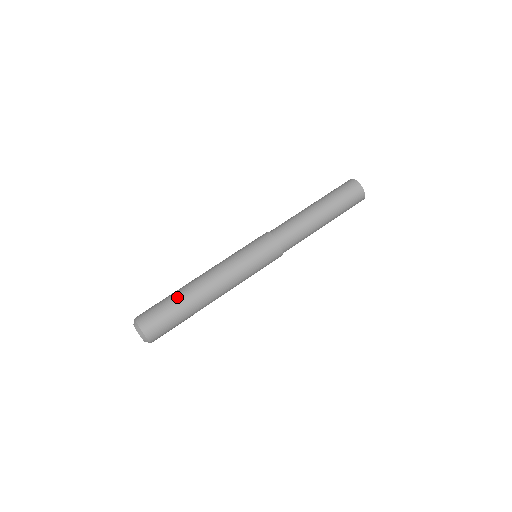
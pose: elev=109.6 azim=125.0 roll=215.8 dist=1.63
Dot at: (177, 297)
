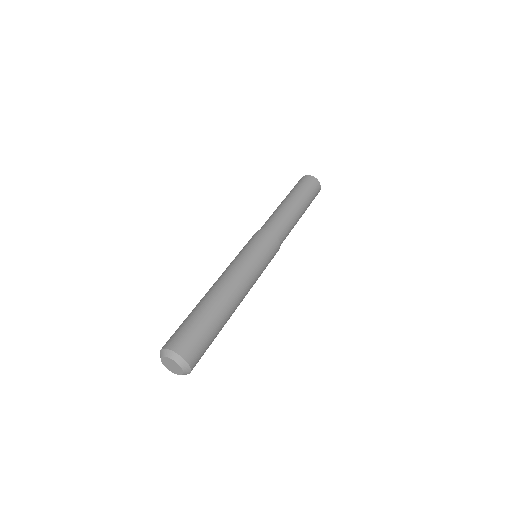
Dot at: (204, 310)
